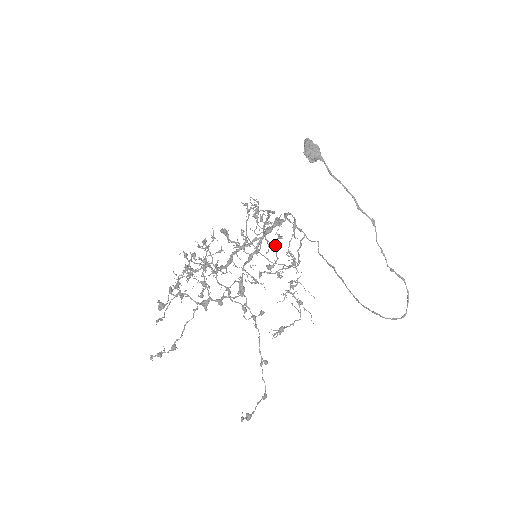
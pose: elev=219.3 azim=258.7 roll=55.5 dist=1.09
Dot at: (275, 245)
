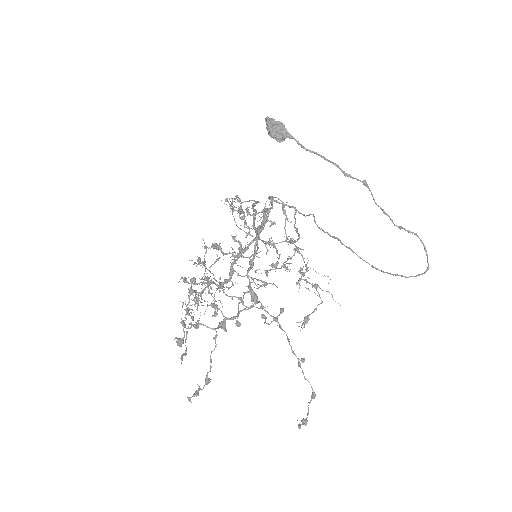
Dot at: (272, 243)
